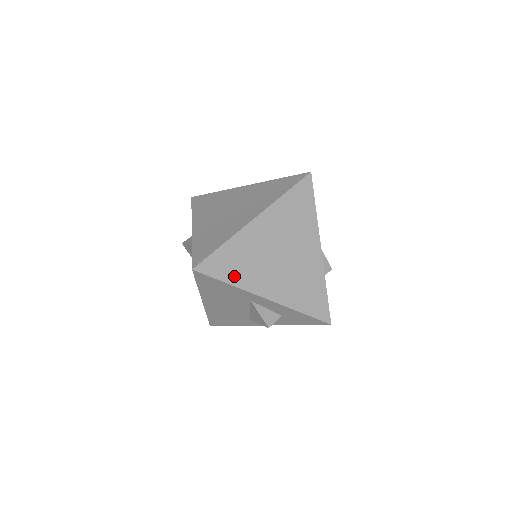
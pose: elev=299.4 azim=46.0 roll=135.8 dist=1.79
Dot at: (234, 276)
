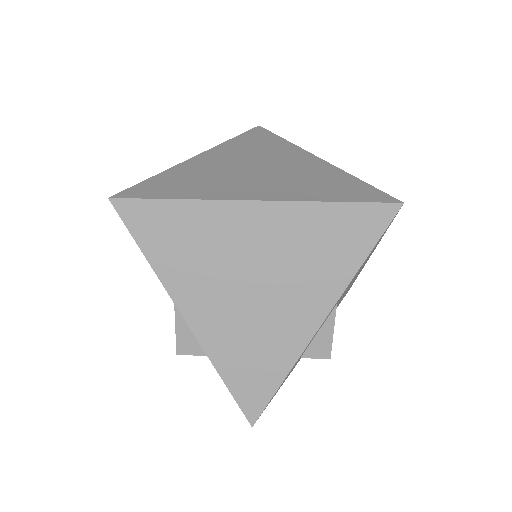
Dot at: (161, 254)
